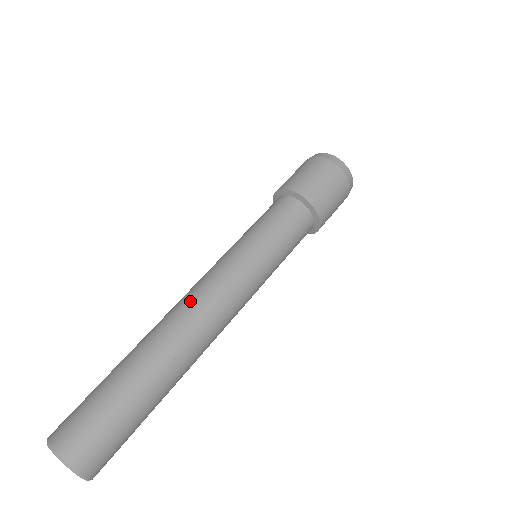
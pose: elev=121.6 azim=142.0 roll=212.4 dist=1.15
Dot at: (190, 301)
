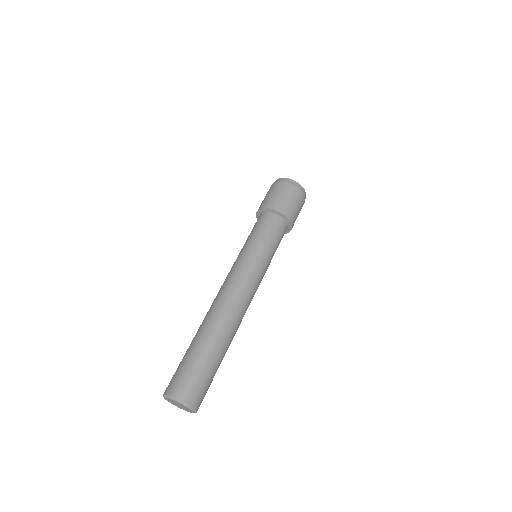
Dot at: (225, 293)
